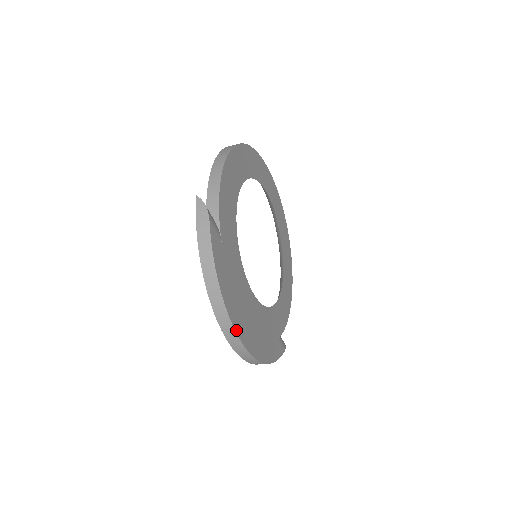
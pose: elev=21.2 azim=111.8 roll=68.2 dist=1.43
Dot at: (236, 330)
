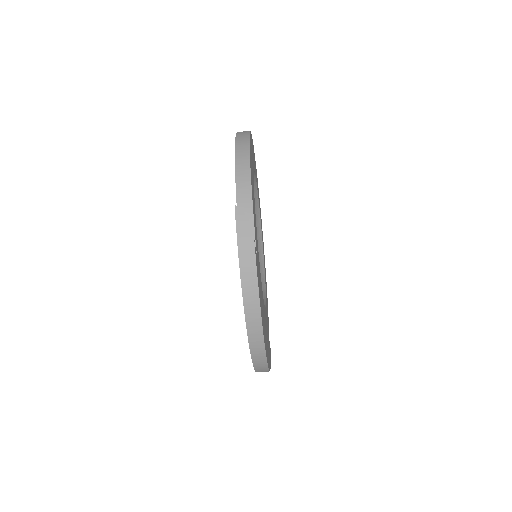
Dot at: (265, 349)
